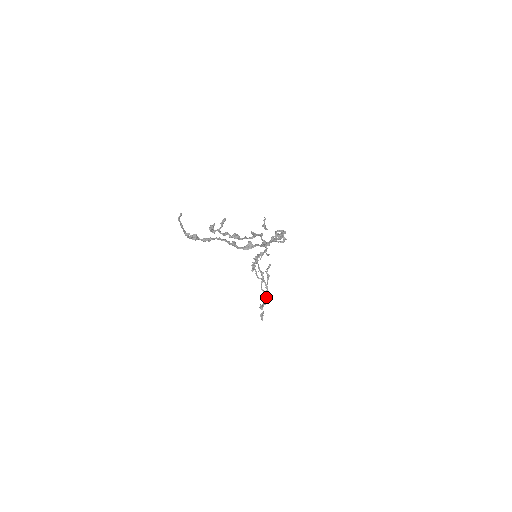
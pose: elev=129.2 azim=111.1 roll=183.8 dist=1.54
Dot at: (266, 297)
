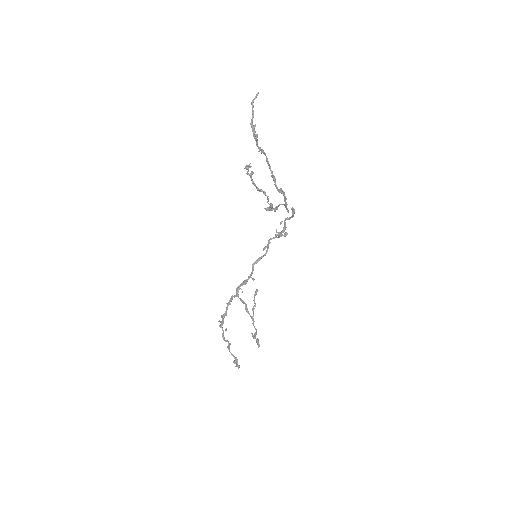
Dot at: (235, 363)
